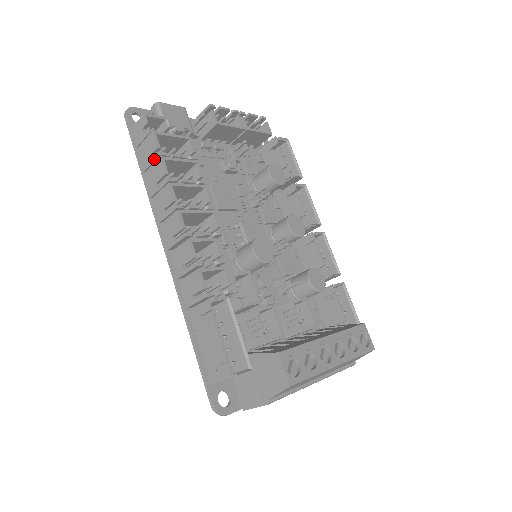
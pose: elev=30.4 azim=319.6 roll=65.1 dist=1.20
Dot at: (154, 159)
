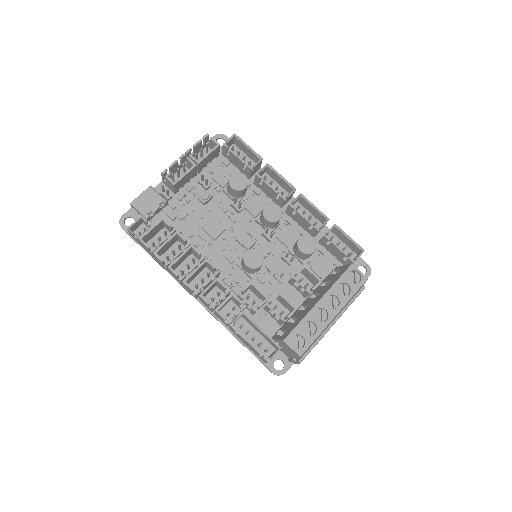
Dot at: (152, 254)
